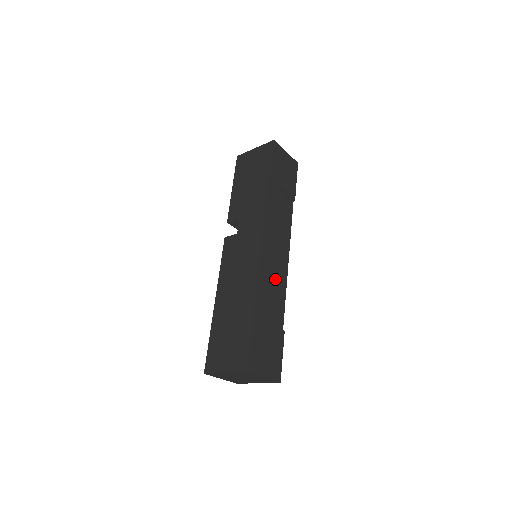
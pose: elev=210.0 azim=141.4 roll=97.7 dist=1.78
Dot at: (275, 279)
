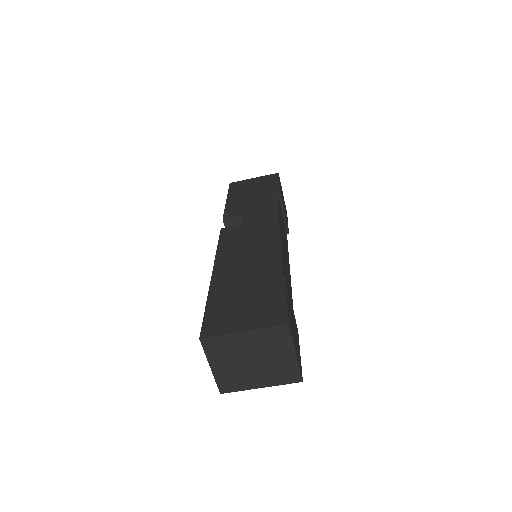
Dot at: (287, 273)
